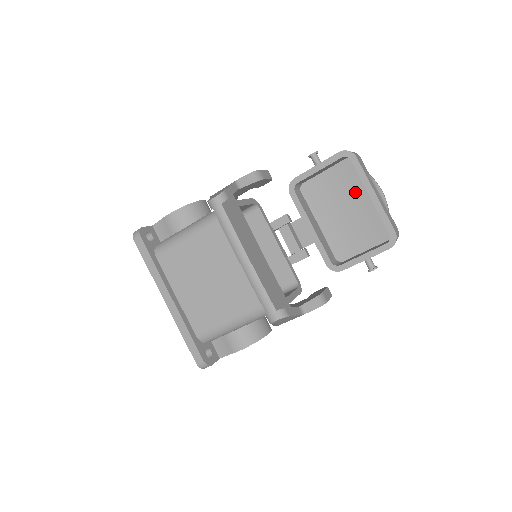
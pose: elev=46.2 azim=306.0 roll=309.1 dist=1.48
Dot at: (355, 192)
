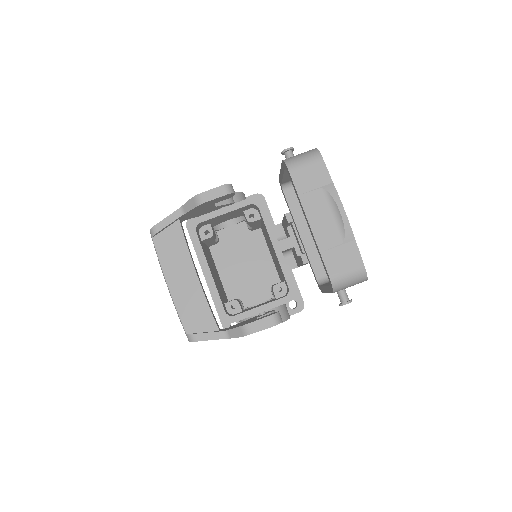
Dot at: occluded
